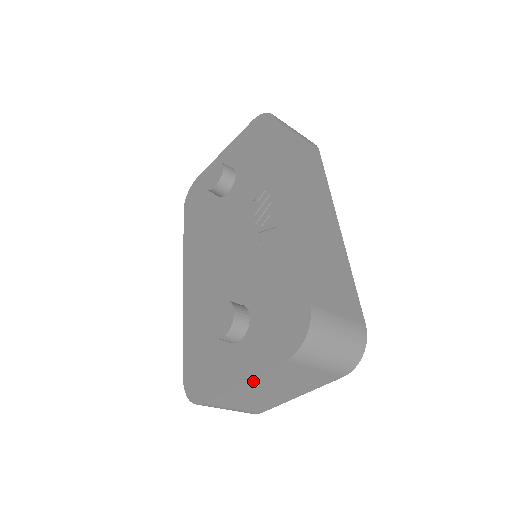
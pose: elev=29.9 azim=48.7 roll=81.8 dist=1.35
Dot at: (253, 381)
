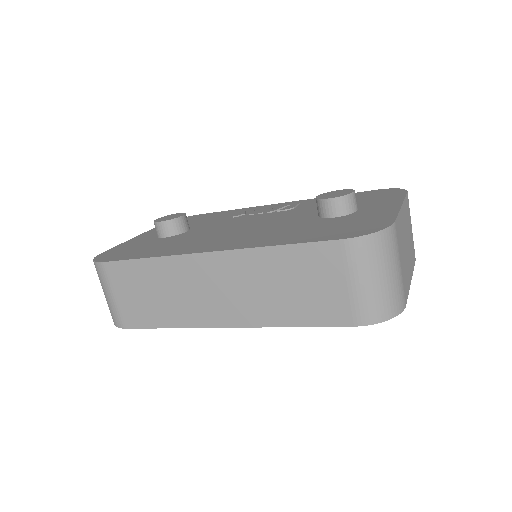
Dot at: (403, 208)
